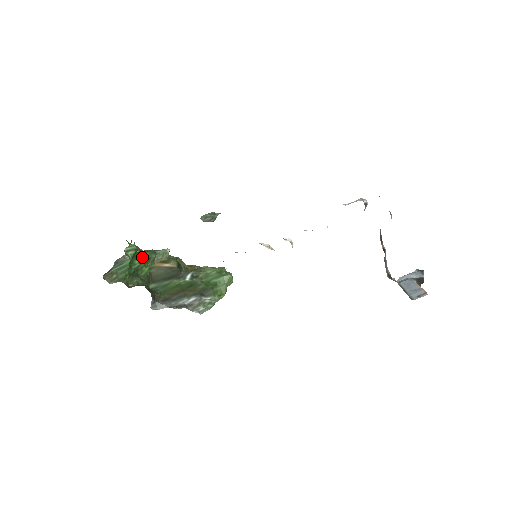
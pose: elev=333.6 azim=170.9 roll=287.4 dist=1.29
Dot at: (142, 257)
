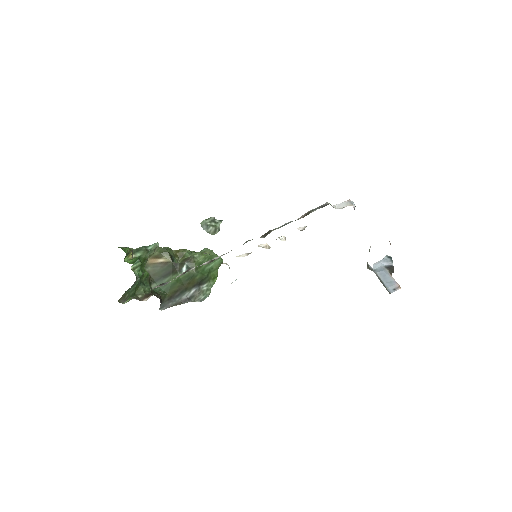
Dot at: occluded
